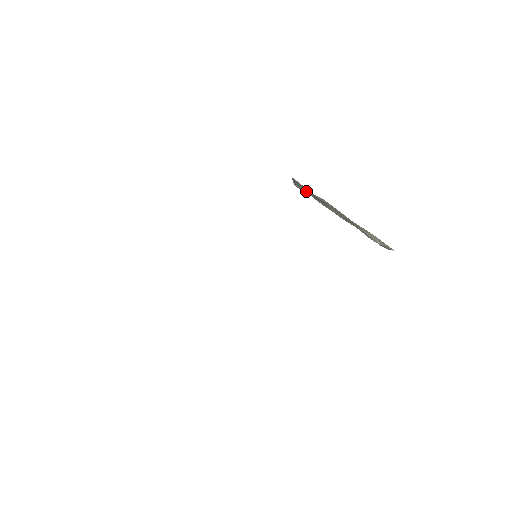
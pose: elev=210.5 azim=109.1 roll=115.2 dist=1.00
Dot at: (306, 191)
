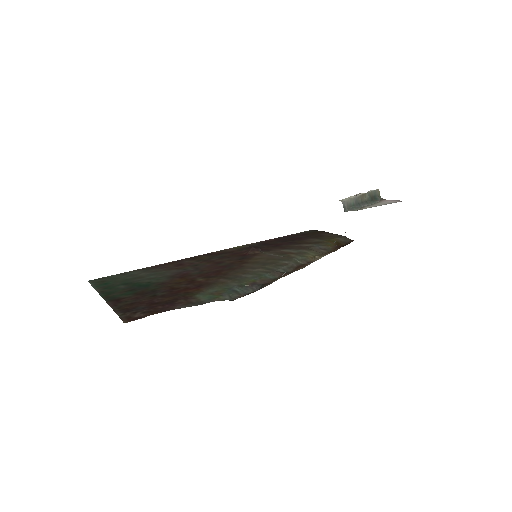
Dot at: occluded
